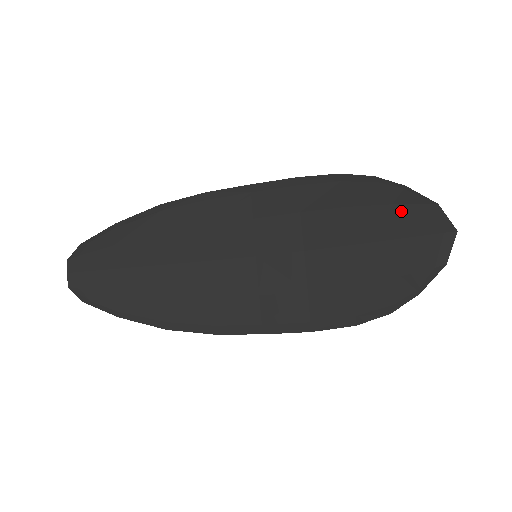
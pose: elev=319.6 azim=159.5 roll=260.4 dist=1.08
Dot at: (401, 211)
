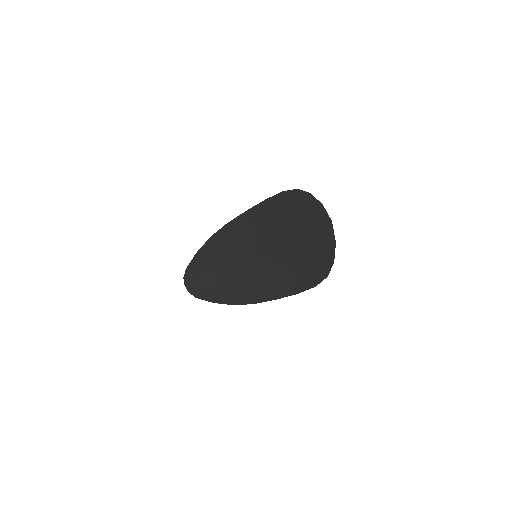
Dot at: (308, 213)
